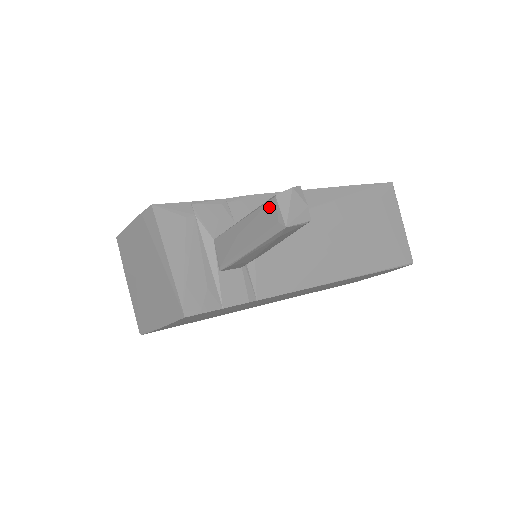
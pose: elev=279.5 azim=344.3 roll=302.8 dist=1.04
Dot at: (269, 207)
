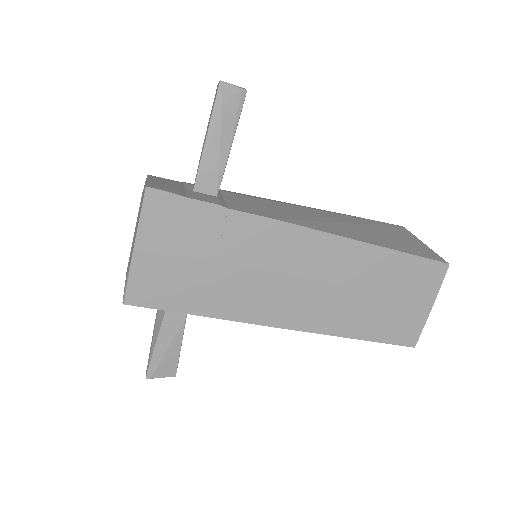
Dot at: occluded
